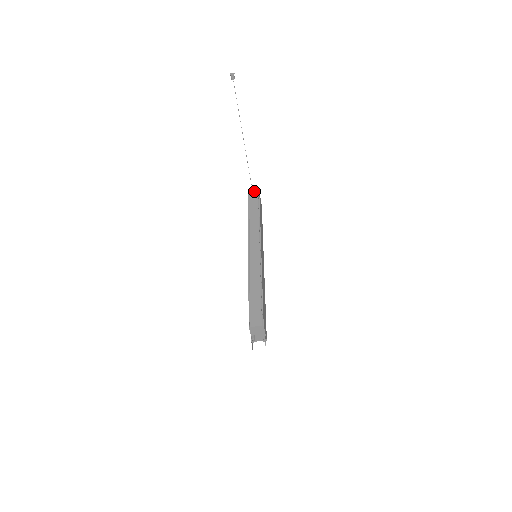
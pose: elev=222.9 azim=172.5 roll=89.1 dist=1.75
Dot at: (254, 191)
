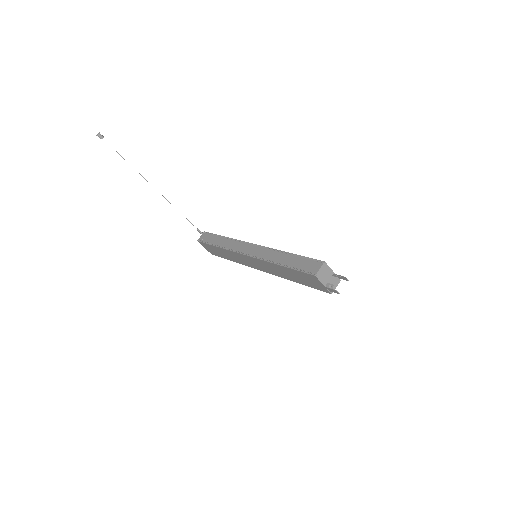
Dot at: (201, 236)
